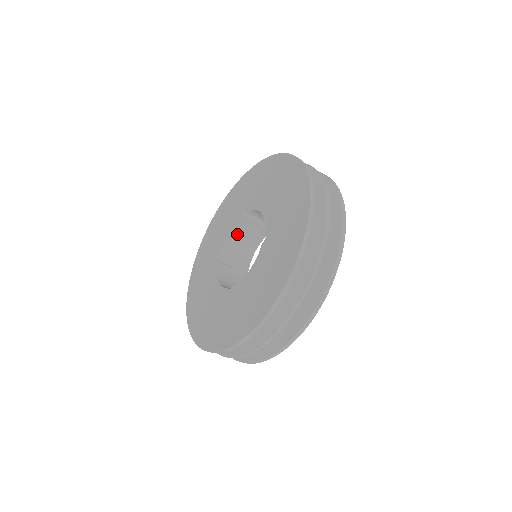
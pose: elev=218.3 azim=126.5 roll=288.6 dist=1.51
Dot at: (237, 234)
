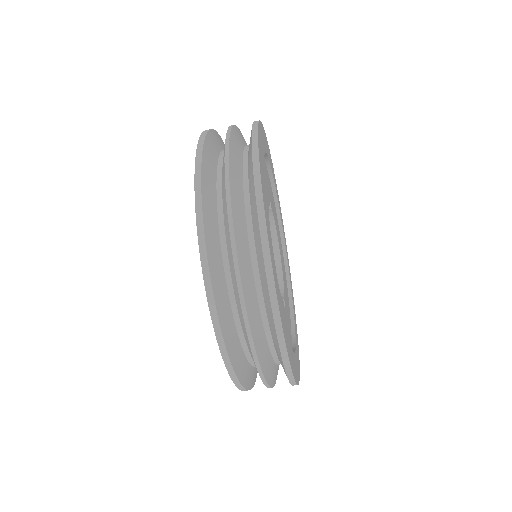
Dot at: occluded
